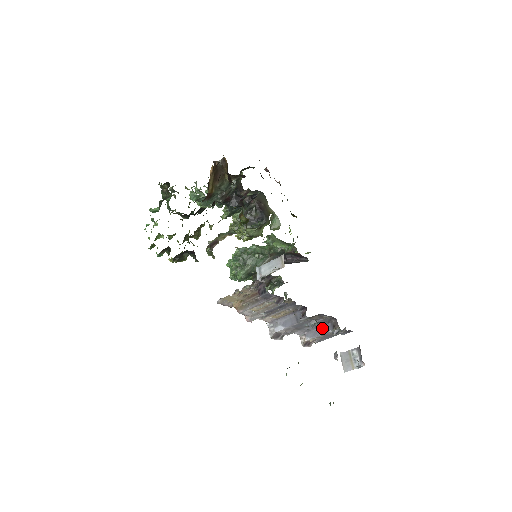
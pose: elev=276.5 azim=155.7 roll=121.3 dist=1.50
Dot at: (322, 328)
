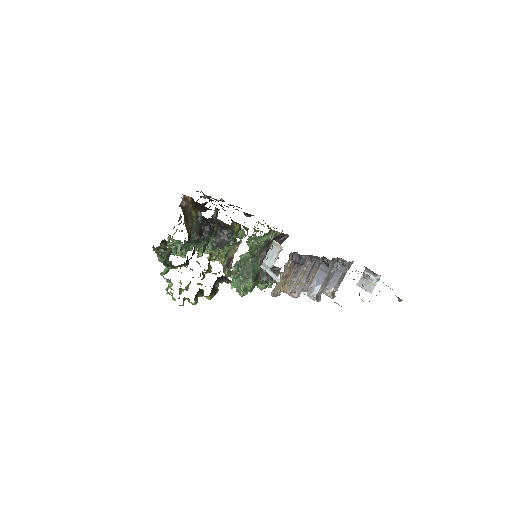
Dot at: (336, 273)
